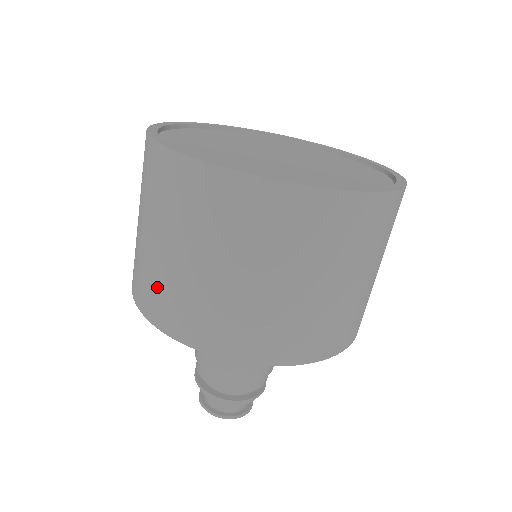
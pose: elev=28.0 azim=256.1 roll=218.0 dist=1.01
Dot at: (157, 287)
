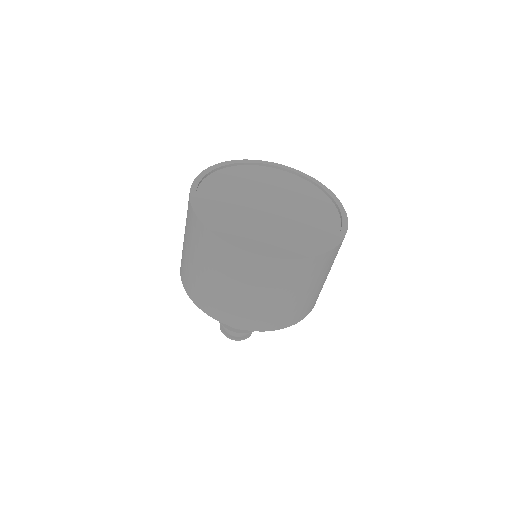
Dot at: (195, 285)
